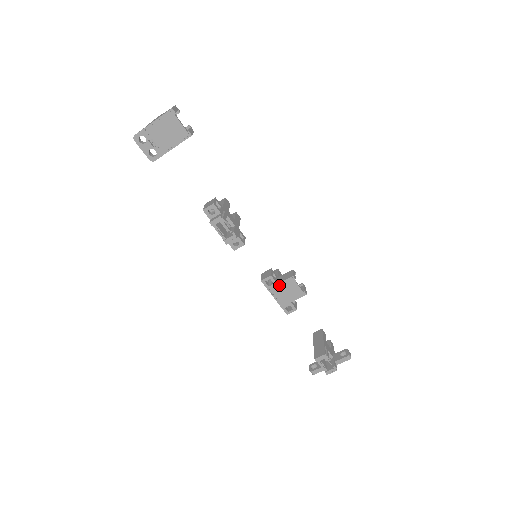
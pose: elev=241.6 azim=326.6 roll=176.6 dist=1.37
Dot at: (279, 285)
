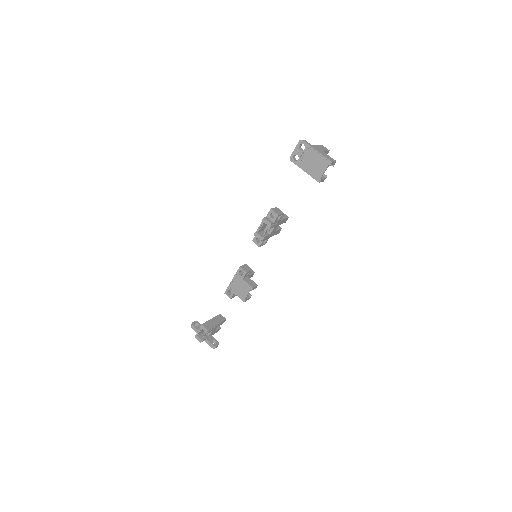
Dot at: (242, 280)
